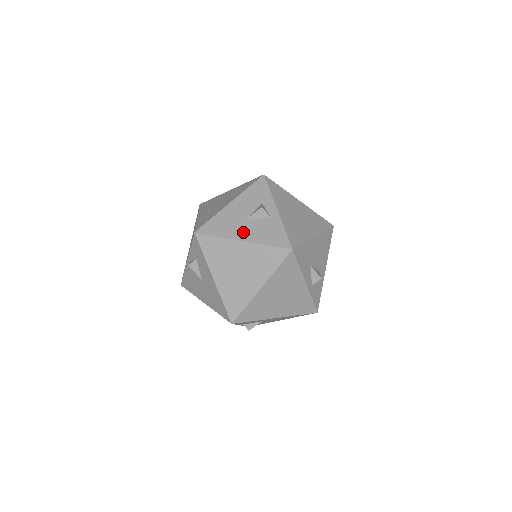
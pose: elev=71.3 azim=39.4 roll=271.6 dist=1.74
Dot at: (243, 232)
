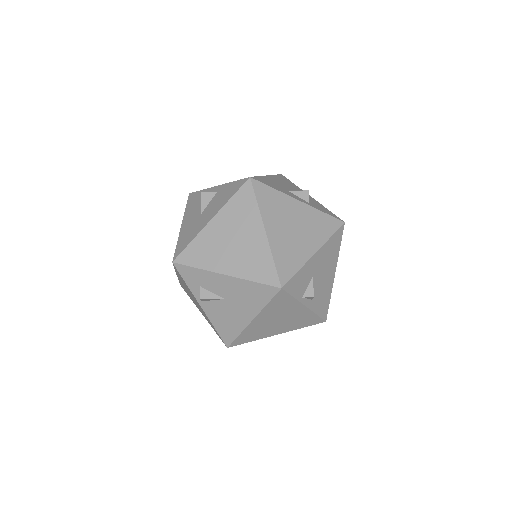
Dot at: (206, 218)
